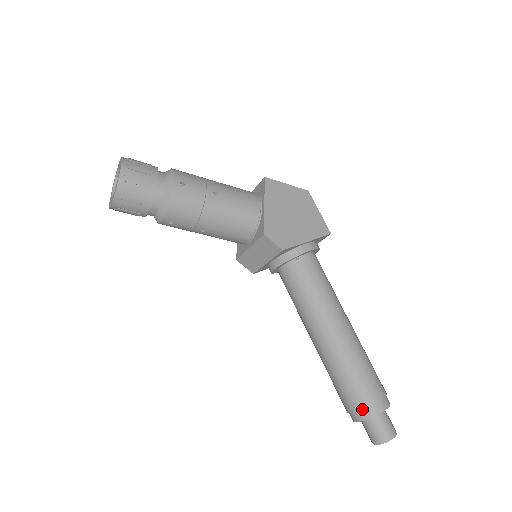
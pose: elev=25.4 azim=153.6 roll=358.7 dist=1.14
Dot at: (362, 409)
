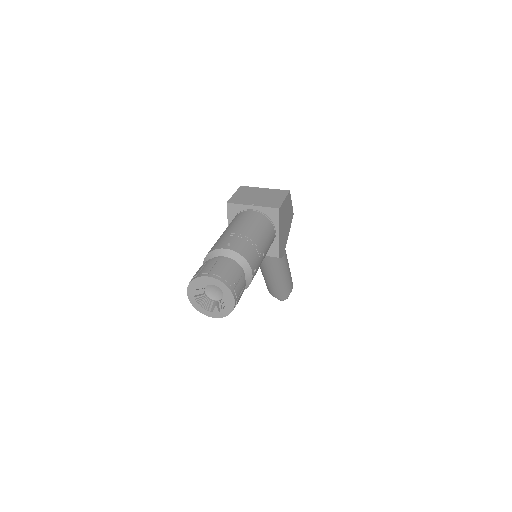
Dot at: (285, 296)
